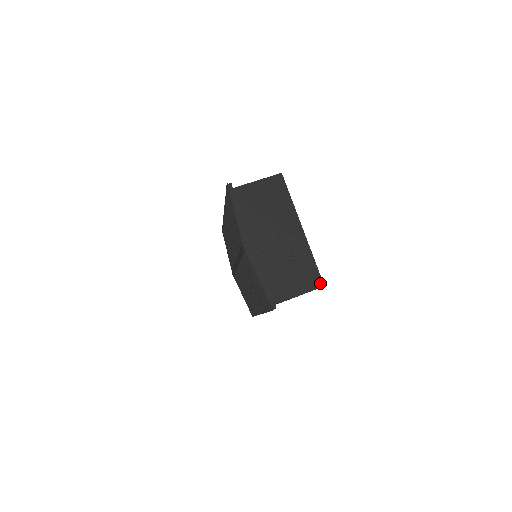
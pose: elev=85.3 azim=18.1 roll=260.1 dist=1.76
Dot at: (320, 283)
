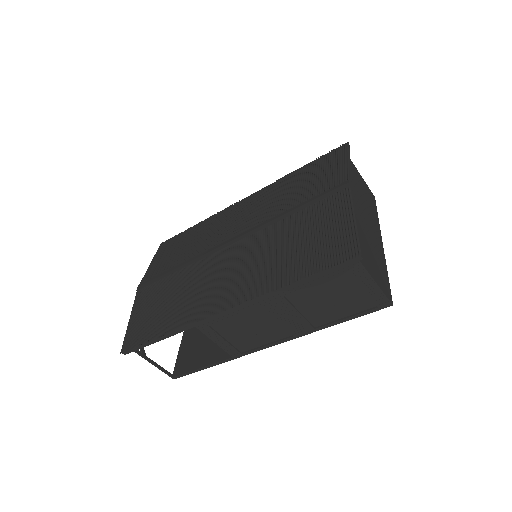
Dot at: (390, 298)
